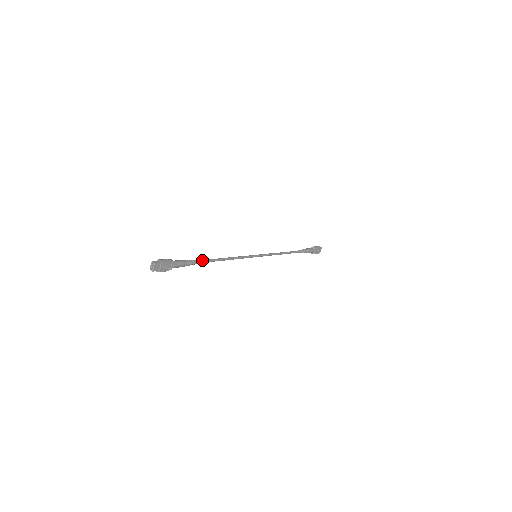
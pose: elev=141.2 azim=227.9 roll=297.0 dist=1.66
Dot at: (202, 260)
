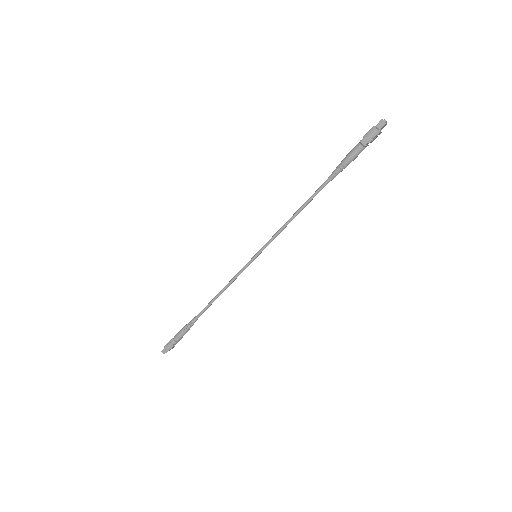
Dot at: (198, 316)
